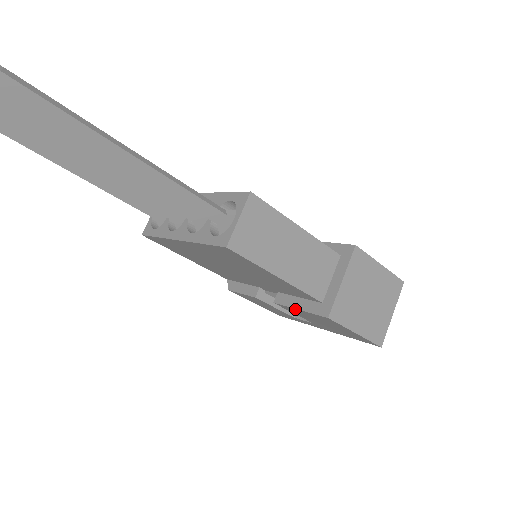
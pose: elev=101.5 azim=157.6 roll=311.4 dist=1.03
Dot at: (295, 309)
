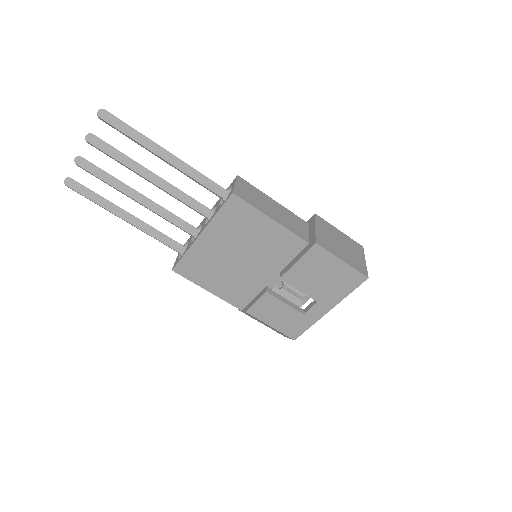
Dot at: (295, 266)
